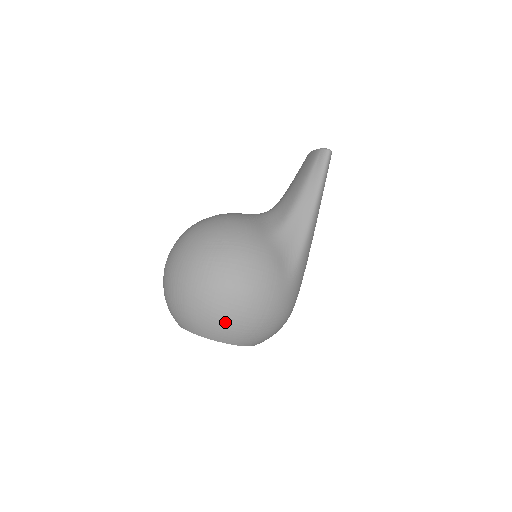
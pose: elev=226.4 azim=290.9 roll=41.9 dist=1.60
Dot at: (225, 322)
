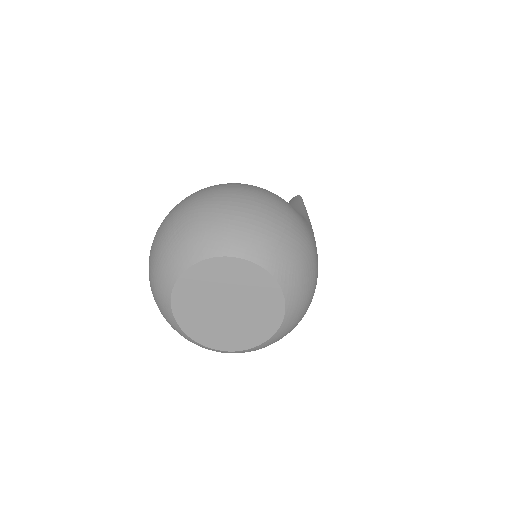
Dot at: (245, 219)
